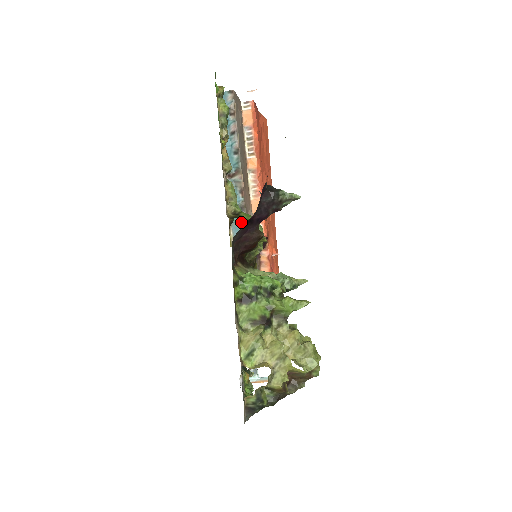
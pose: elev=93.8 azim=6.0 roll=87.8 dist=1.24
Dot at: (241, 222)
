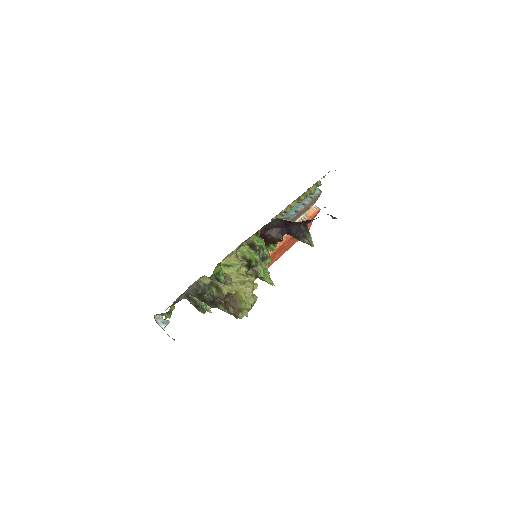
Dot at: occluded
